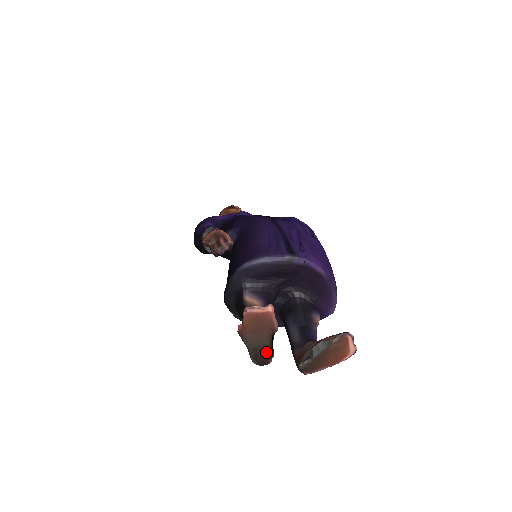
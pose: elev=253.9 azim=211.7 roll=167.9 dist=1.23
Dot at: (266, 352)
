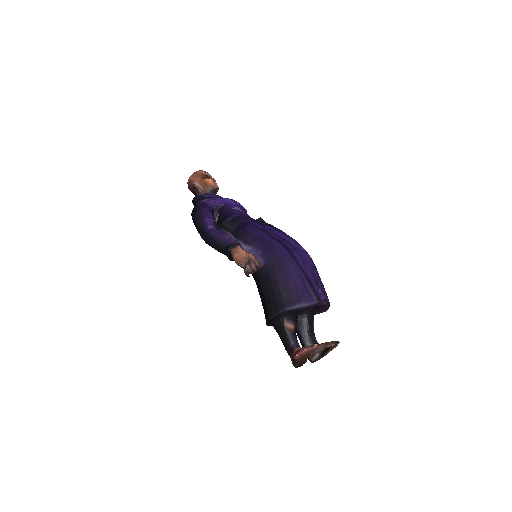
Dot at: (304, 363)
